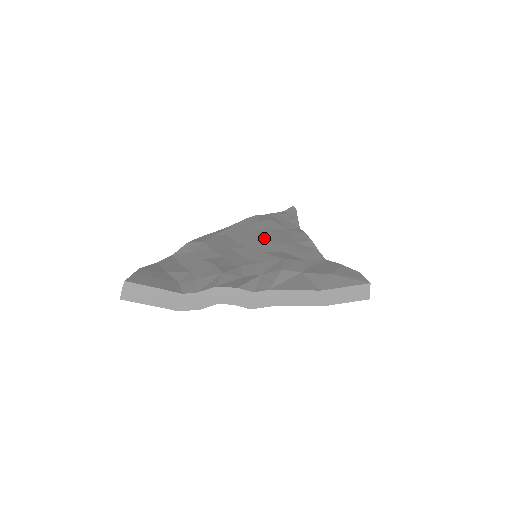
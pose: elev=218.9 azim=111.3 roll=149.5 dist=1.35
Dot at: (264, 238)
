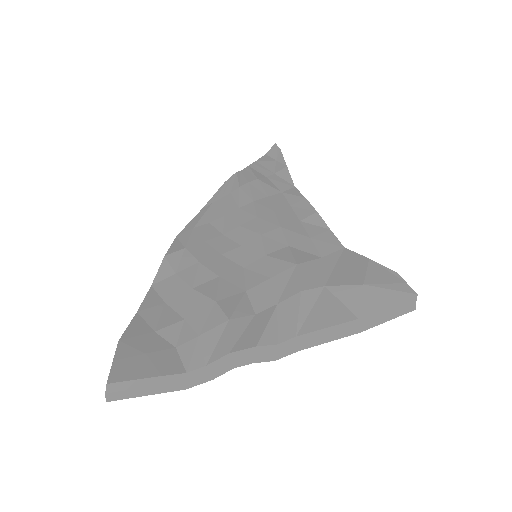
Dot at: (259, 223)
